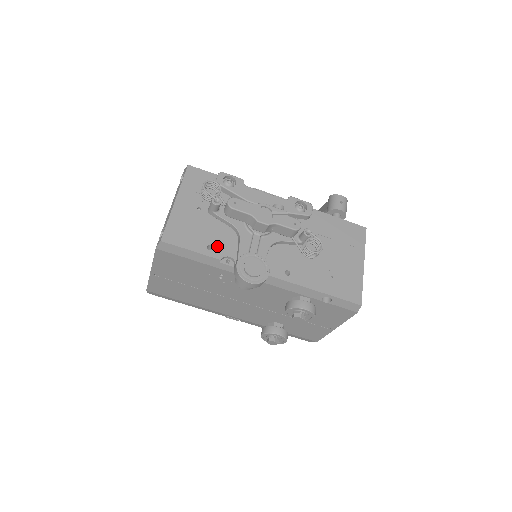
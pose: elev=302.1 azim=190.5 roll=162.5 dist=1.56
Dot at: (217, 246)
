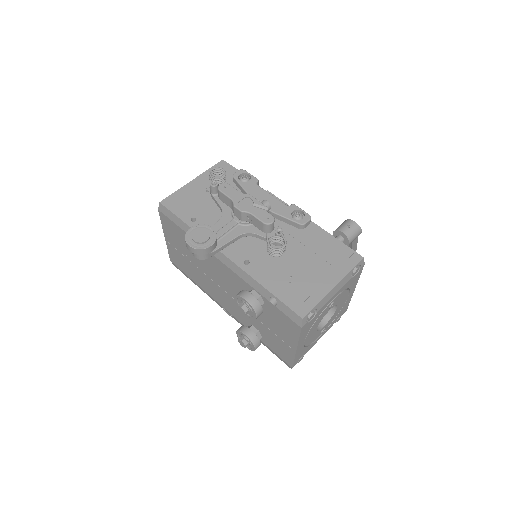
Dot at: (200, 220)
